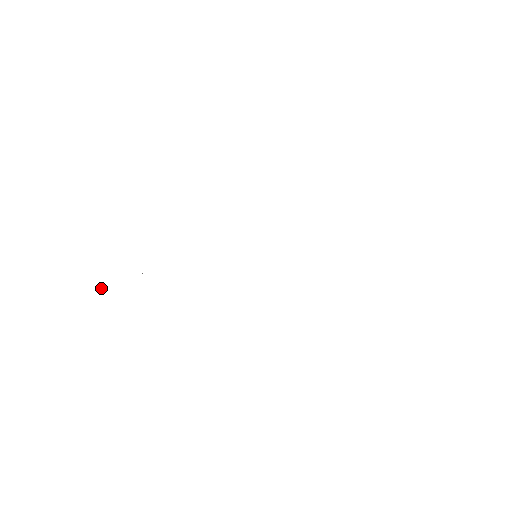
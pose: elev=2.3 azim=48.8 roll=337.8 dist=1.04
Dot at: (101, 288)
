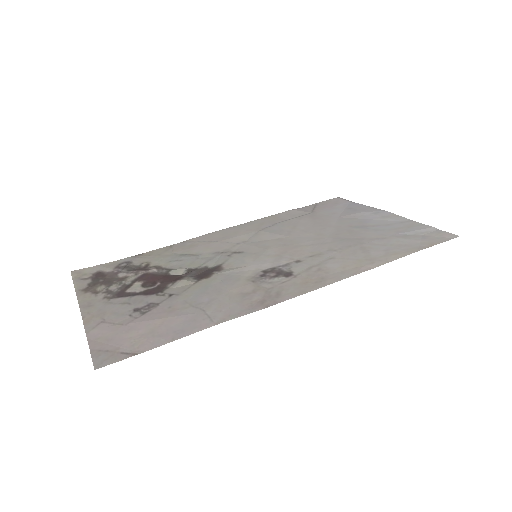
Dot at: (126, 265)
